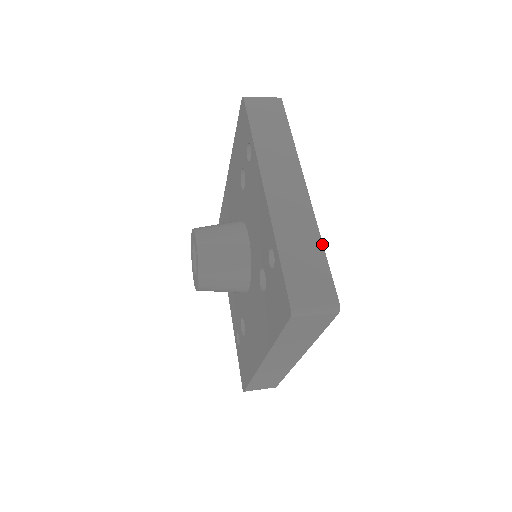
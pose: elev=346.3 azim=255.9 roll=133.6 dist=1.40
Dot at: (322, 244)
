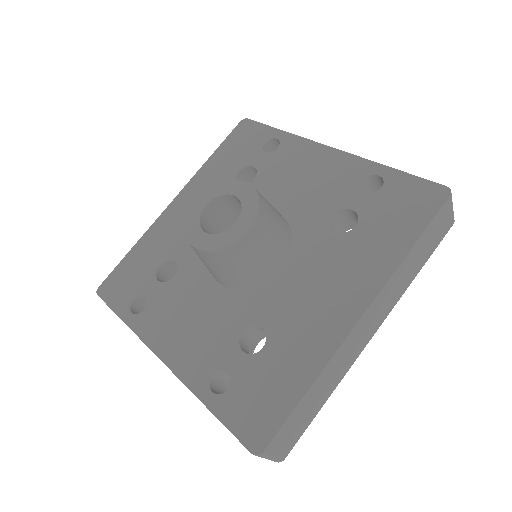
Dot at: occluded
